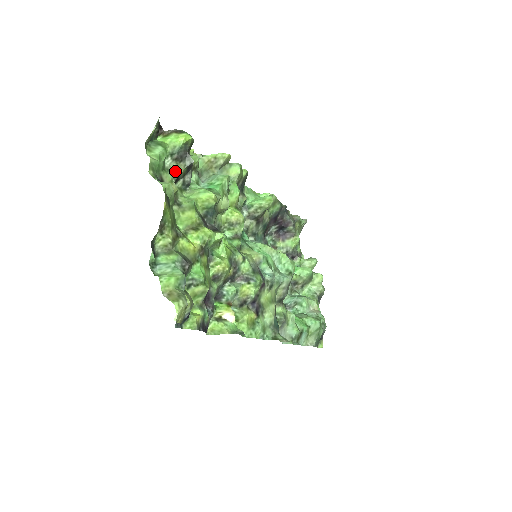
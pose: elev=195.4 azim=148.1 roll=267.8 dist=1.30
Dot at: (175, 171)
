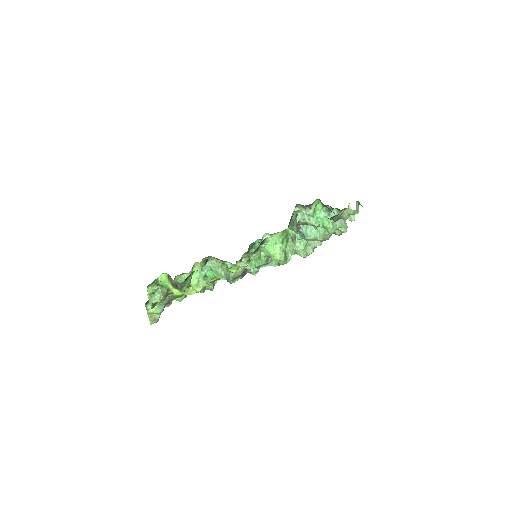
Dot at: occluded
